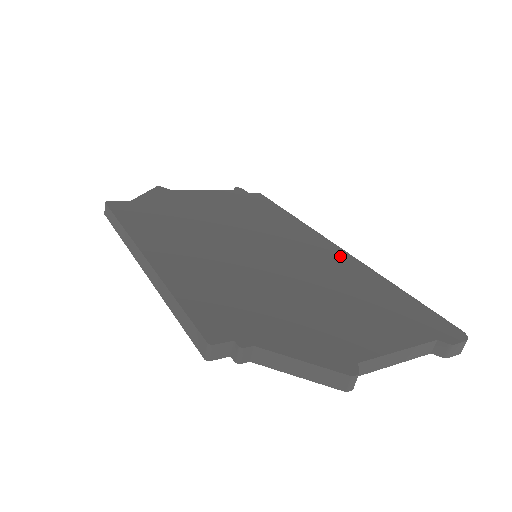
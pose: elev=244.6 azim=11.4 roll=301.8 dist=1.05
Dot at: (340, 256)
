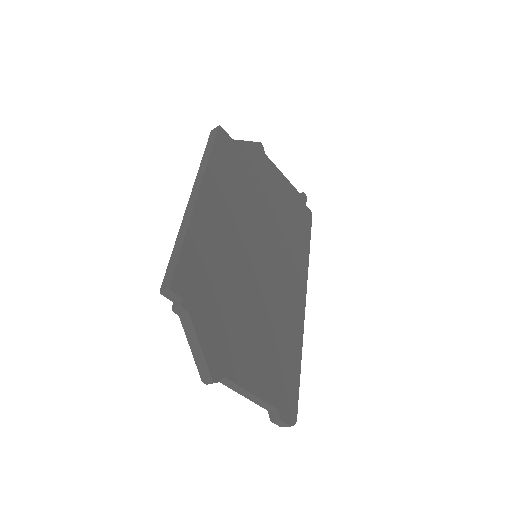
Dot at: (298, 308)
